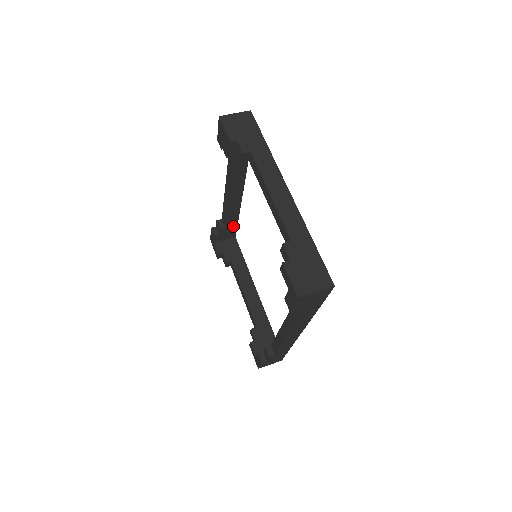
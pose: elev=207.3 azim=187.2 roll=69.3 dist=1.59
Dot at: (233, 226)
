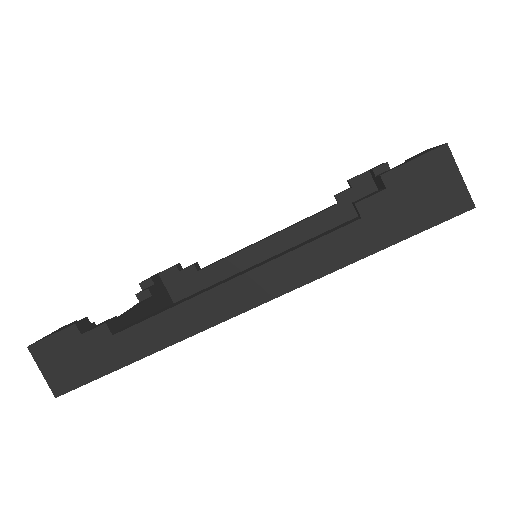
Dot at: (200, 284)
